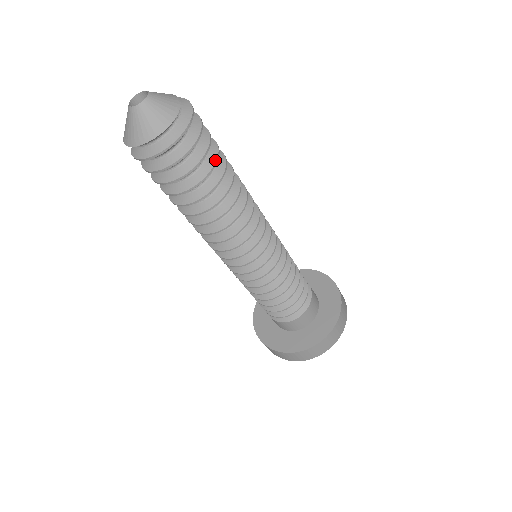
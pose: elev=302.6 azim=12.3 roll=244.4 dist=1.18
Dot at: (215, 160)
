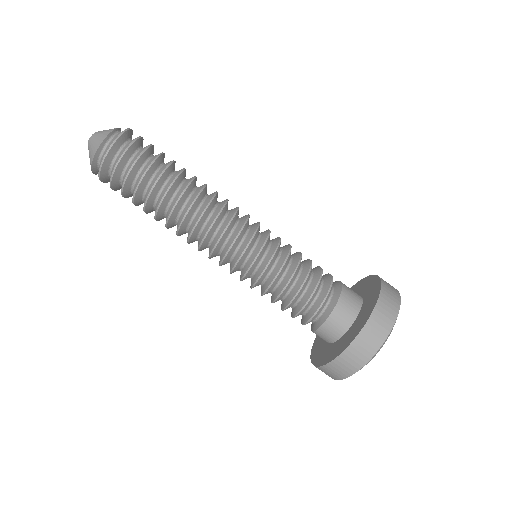
Dot at: (151, 163)
